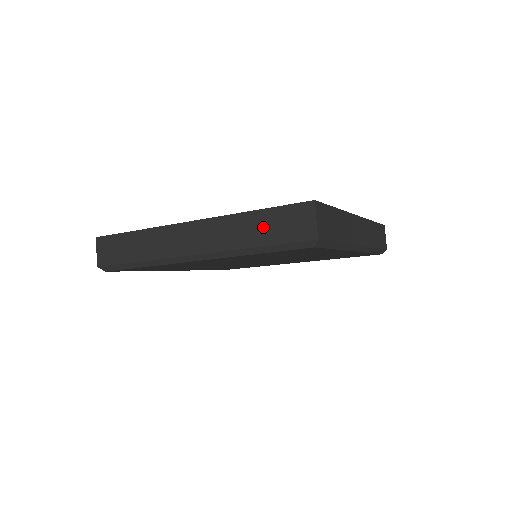
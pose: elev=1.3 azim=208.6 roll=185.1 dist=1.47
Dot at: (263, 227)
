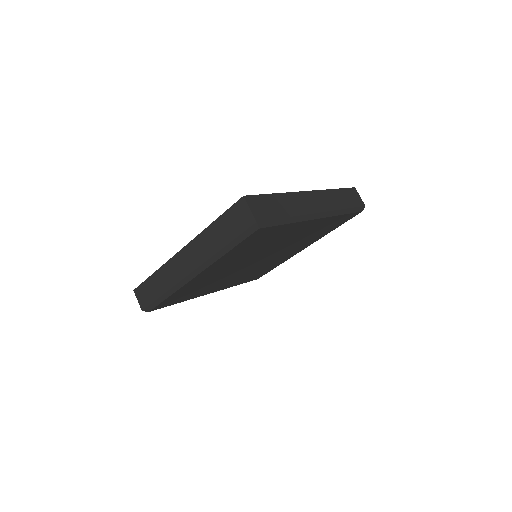
Dot at: (222, 231)
